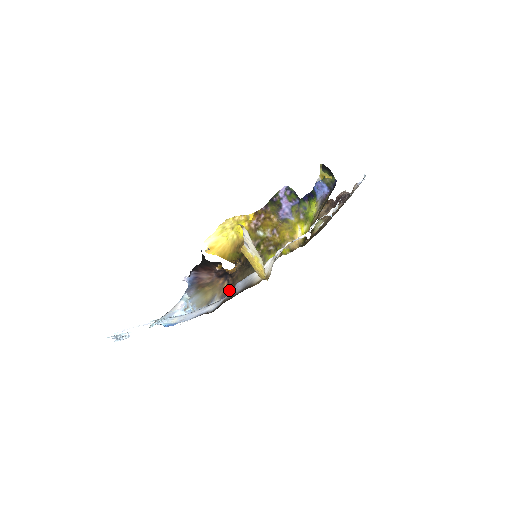
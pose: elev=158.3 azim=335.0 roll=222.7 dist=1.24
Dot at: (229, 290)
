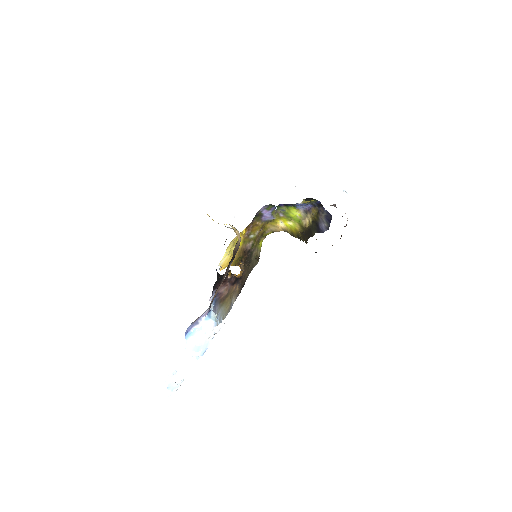
Dot at: (240, 289)
